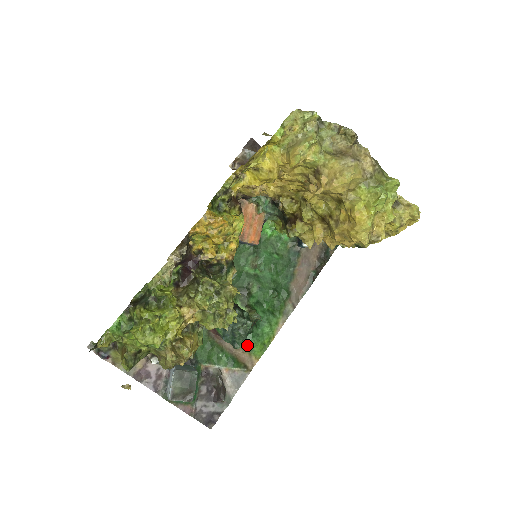
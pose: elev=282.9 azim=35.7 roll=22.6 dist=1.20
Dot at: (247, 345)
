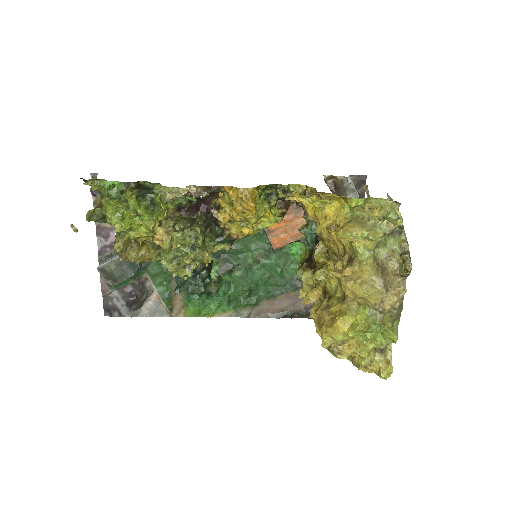
Dot at: (189, 299)
